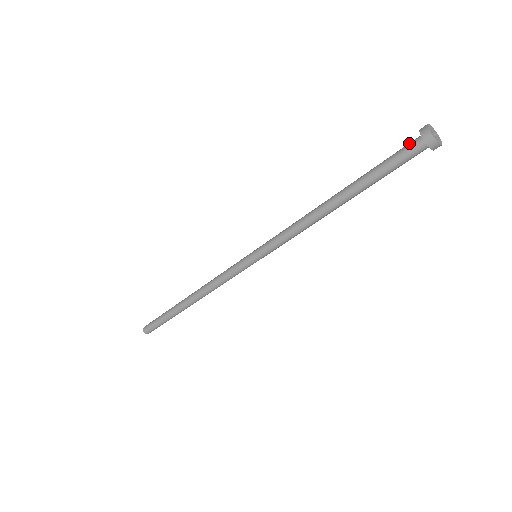
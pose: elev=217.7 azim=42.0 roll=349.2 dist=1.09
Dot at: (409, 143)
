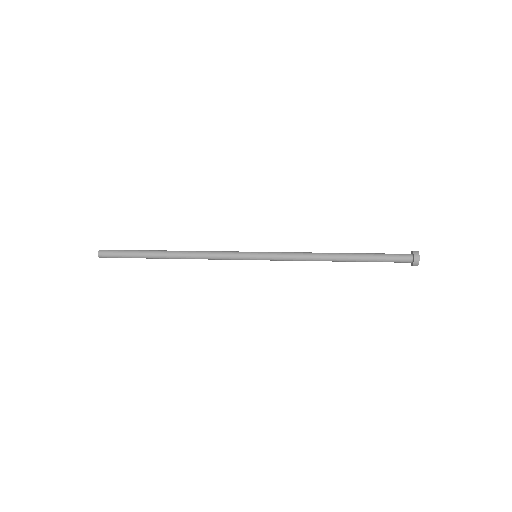
Dot at: (403, 255)
